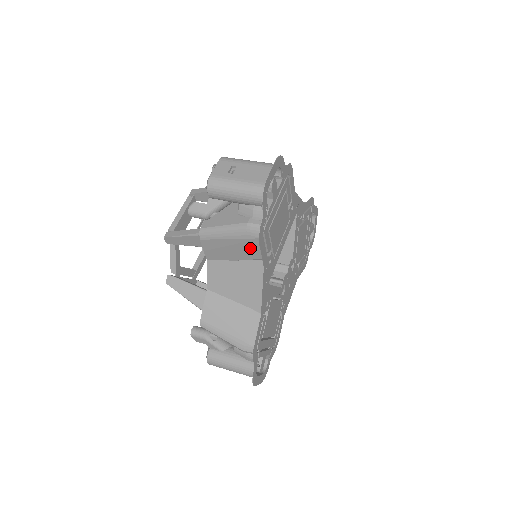
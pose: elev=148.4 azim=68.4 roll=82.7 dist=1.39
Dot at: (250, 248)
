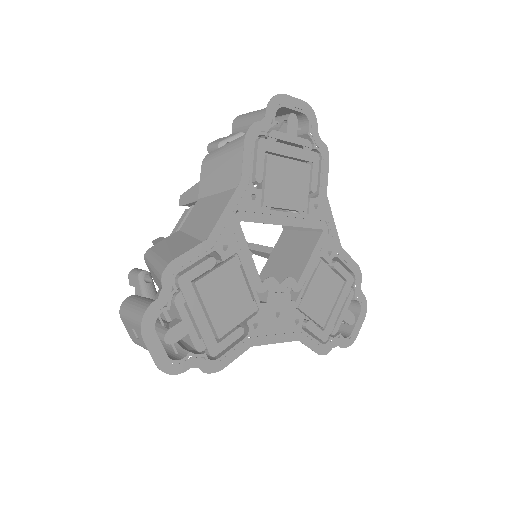
Dot at: (239, 164)
